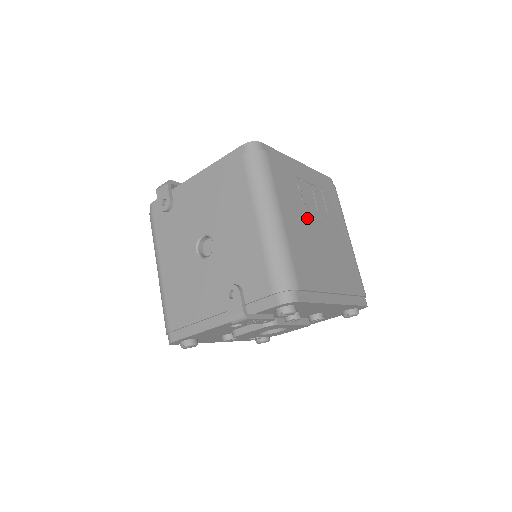
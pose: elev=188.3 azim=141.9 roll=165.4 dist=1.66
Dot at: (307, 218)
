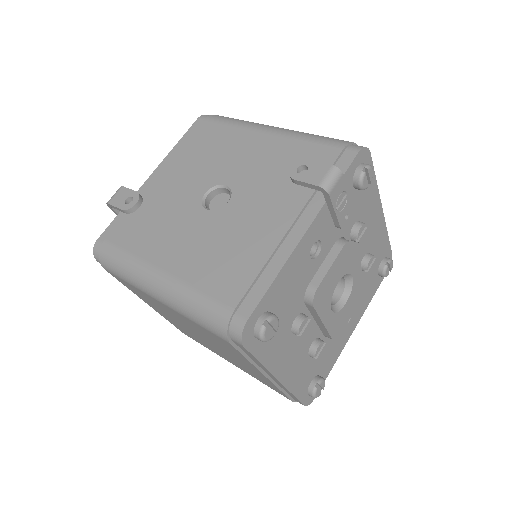
Dot at: occluded
